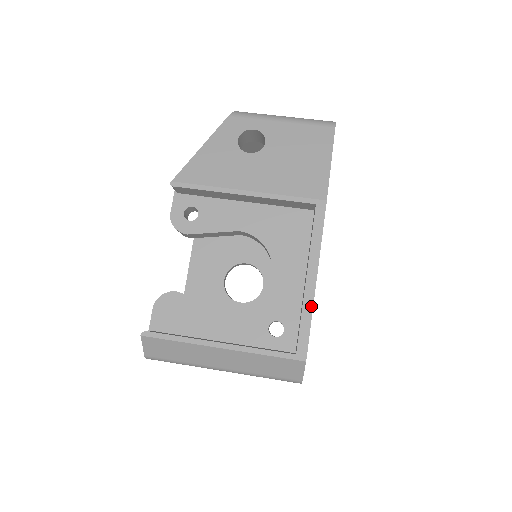
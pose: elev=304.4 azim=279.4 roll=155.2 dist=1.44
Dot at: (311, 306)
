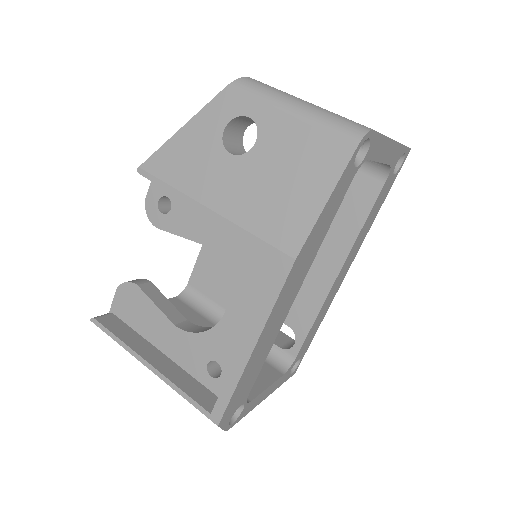
Dot at: (239, 375)
